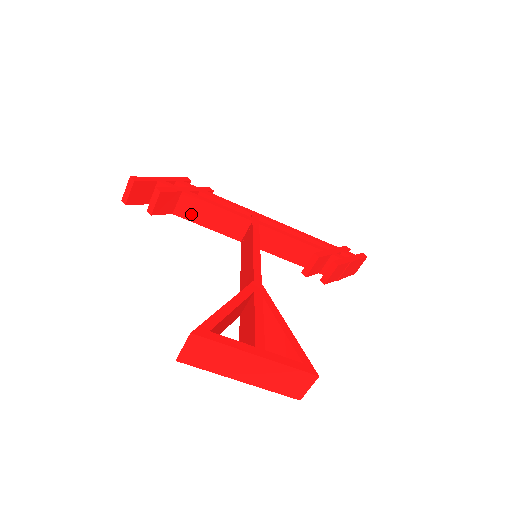
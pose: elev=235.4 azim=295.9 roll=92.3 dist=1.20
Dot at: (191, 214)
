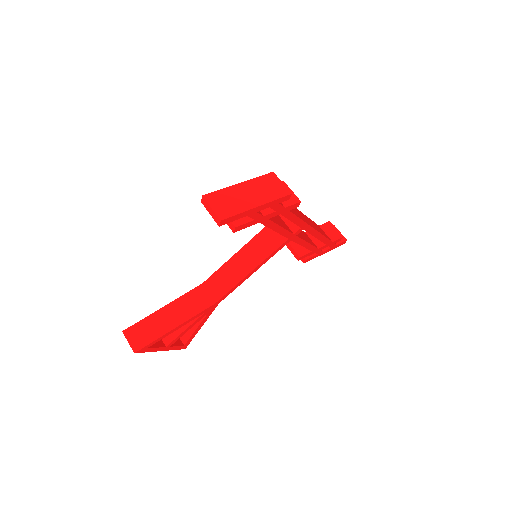
Dot at: occluded
